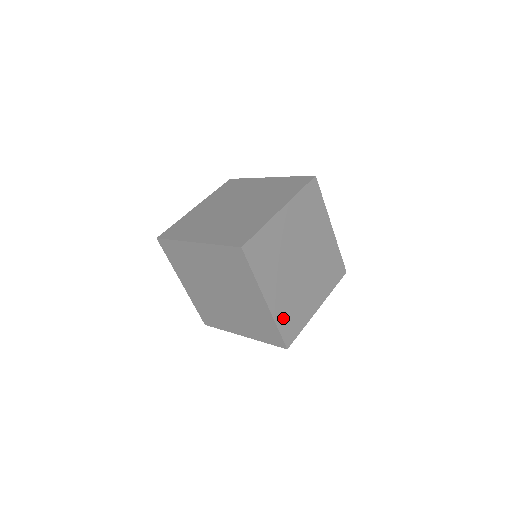
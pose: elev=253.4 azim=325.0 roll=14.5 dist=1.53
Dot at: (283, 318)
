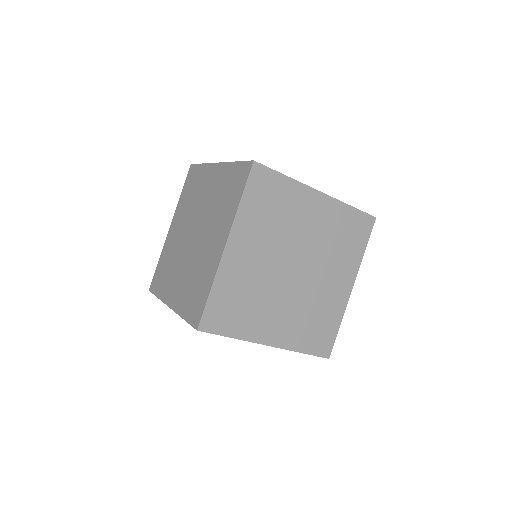
Dot at: (304, 339)
